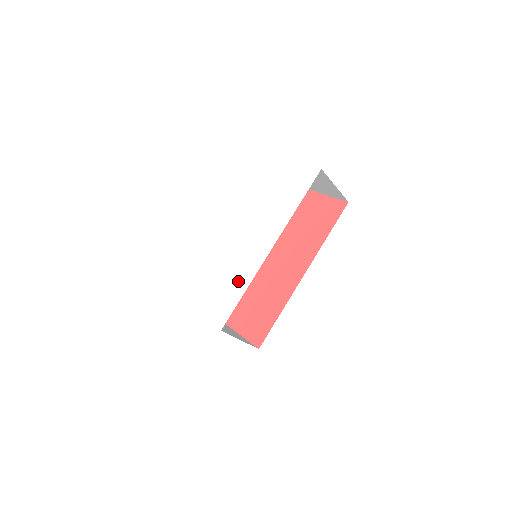
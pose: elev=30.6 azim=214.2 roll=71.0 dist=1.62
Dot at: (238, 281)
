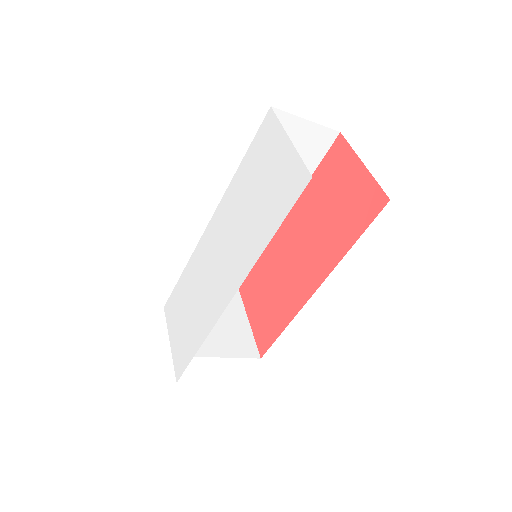
Dot at: (213, 305)
